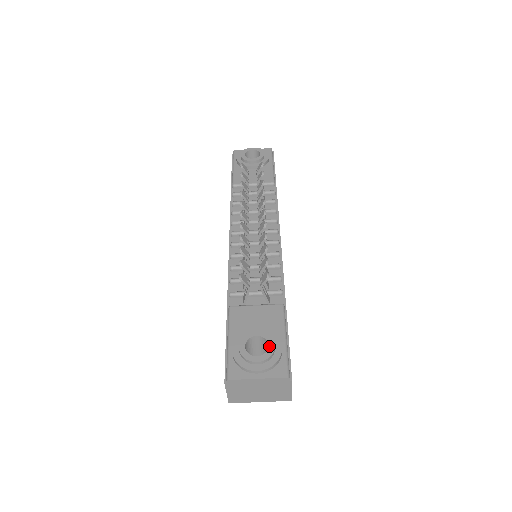
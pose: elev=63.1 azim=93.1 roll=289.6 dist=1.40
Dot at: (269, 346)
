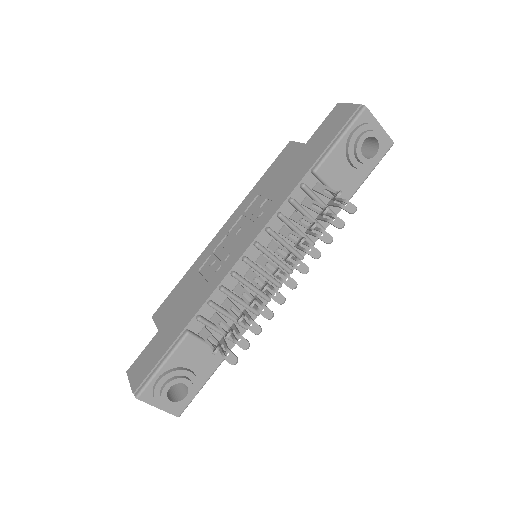
Dot at: (186, 398)
